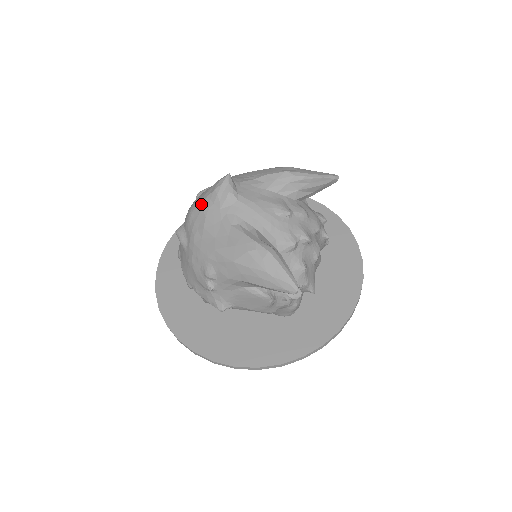
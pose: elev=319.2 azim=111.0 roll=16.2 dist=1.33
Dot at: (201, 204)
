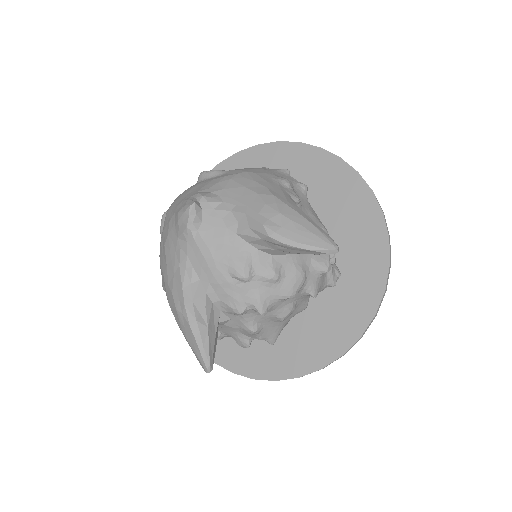
Dot at: (171, 215)
